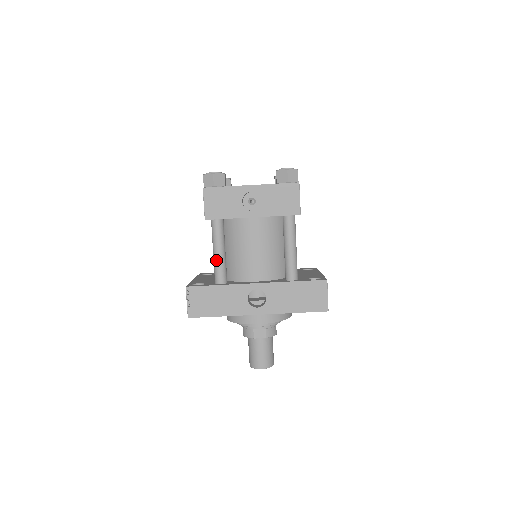
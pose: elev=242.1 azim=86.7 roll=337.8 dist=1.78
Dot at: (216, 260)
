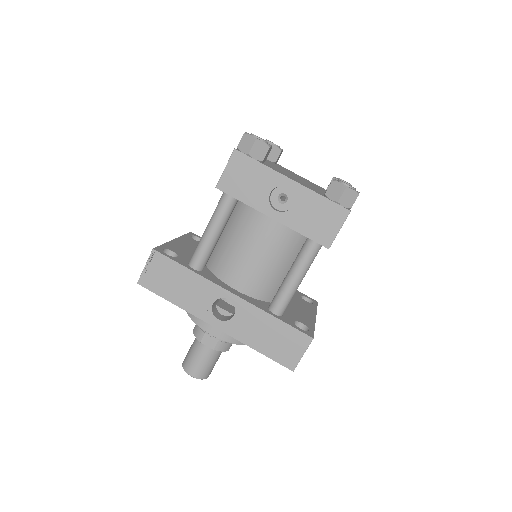
Dot at: (203, 239)
